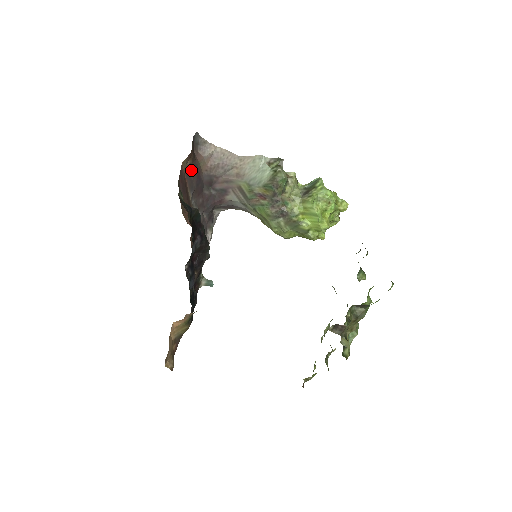
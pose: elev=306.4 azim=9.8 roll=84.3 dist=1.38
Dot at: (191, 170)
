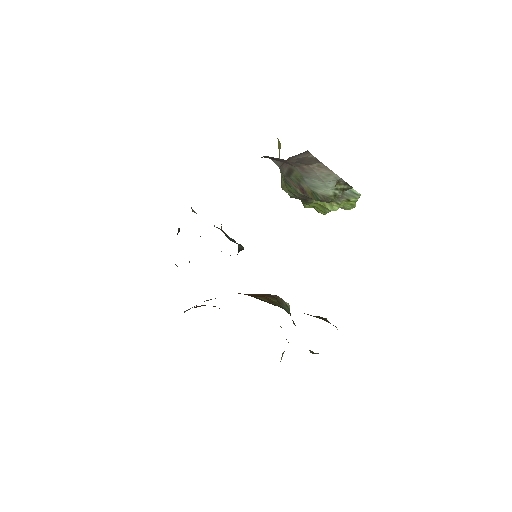
Dot at: occluded
